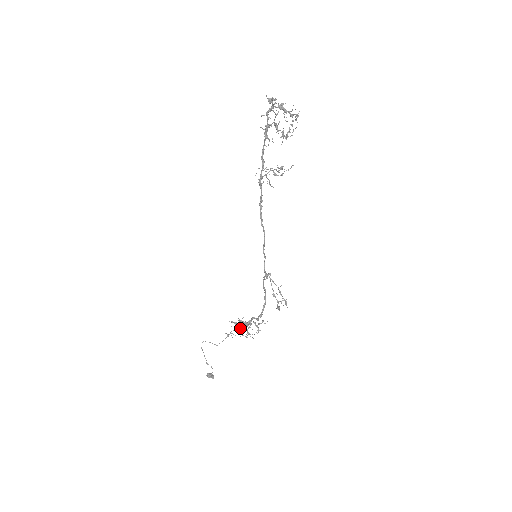
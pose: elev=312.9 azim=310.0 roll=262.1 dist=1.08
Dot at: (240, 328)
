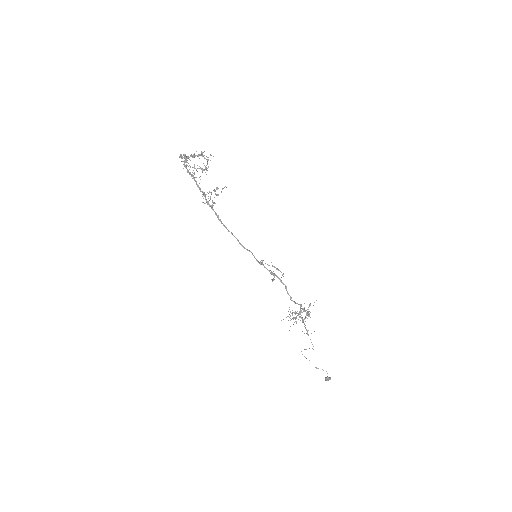
Dot at: (292, 318)
